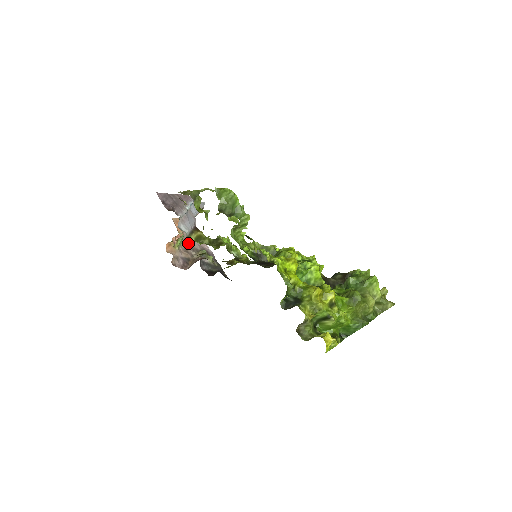
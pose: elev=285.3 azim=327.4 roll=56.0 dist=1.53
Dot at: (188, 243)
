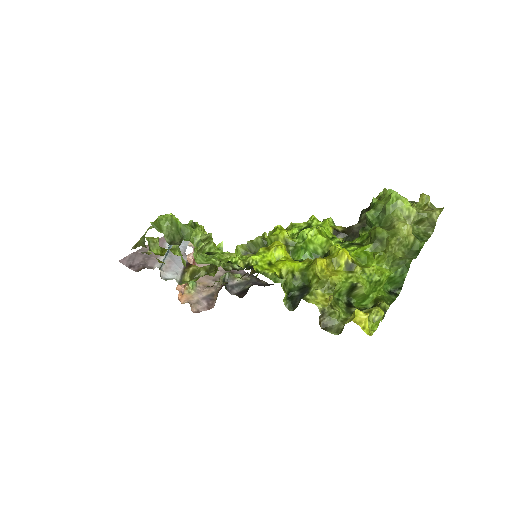
Dot at: (206, 277)
